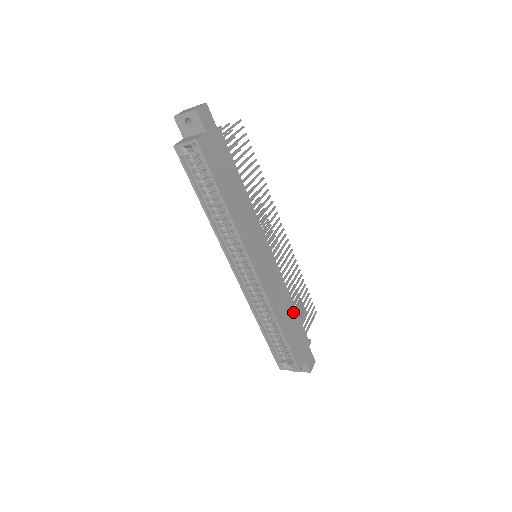
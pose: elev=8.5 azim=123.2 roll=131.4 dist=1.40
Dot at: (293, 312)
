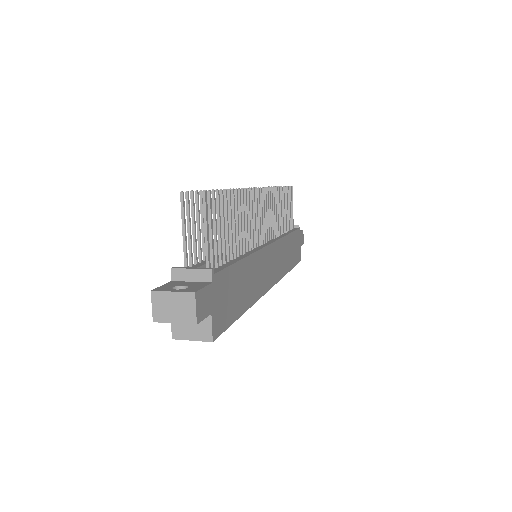
Dot at: (289, 240)
